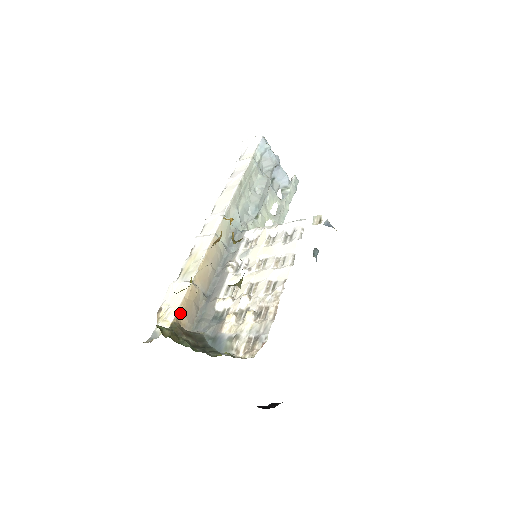
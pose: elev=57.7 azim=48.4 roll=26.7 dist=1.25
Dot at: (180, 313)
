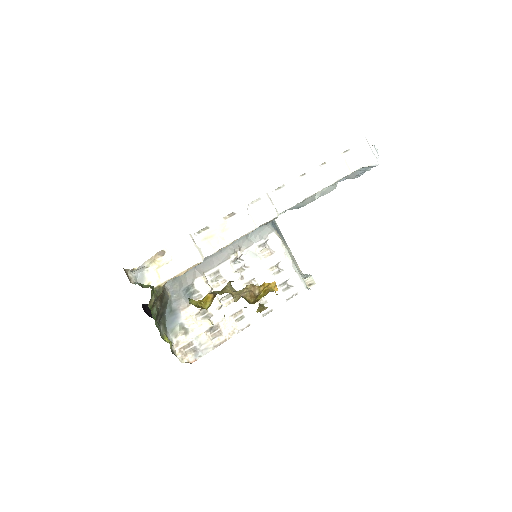
Dot at: occluded
